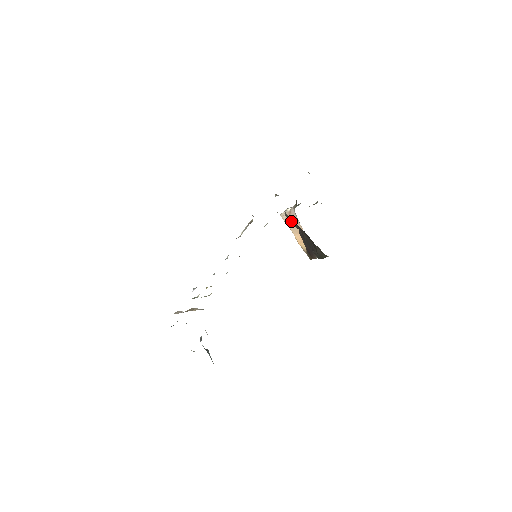
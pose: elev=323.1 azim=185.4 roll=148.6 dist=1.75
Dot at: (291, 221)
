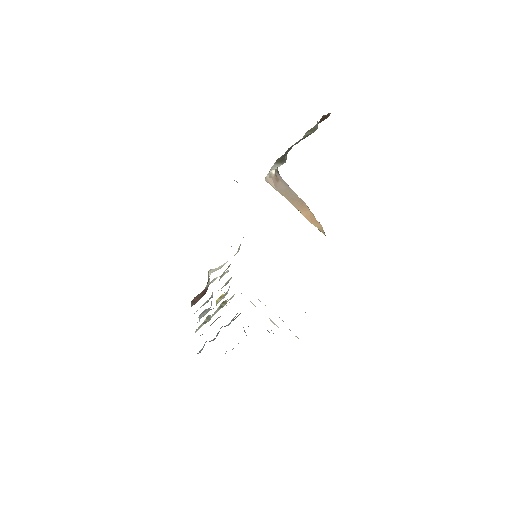
Dot at: occluded
